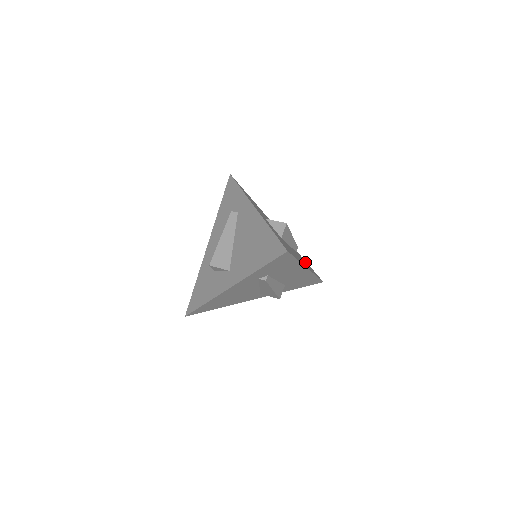
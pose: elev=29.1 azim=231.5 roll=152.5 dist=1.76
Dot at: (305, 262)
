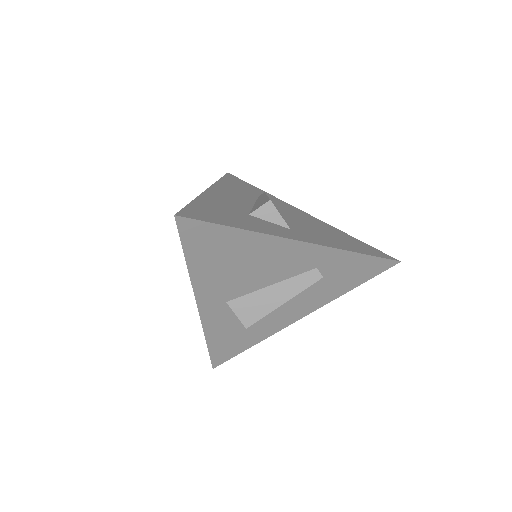
Dot at: (340, 276)
